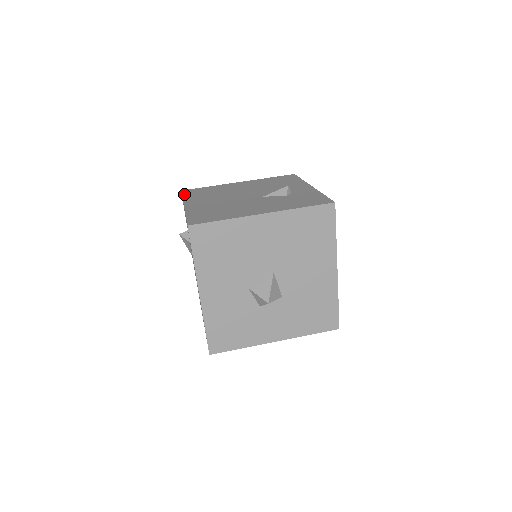
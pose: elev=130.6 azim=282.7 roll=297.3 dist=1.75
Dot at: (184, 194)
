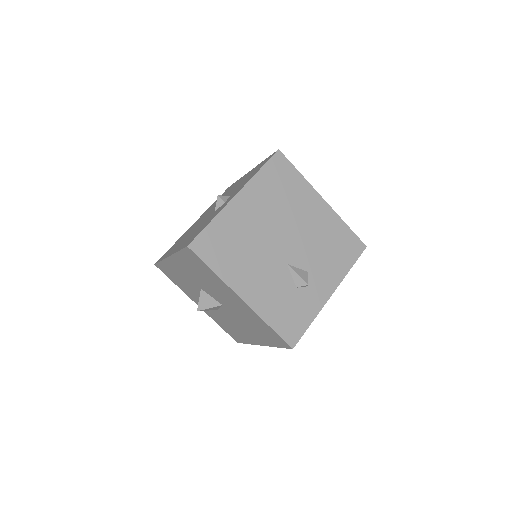
Dot at: (268, 164)
